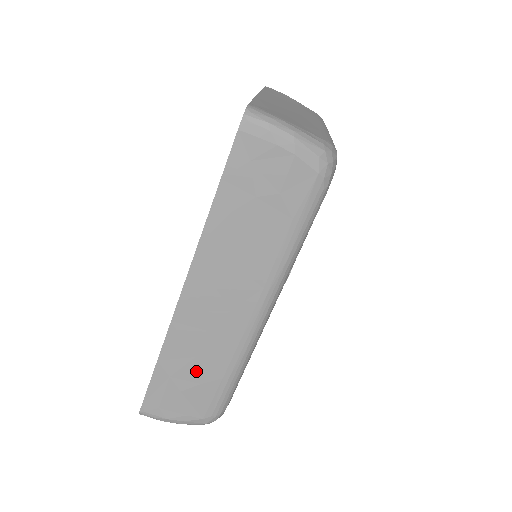
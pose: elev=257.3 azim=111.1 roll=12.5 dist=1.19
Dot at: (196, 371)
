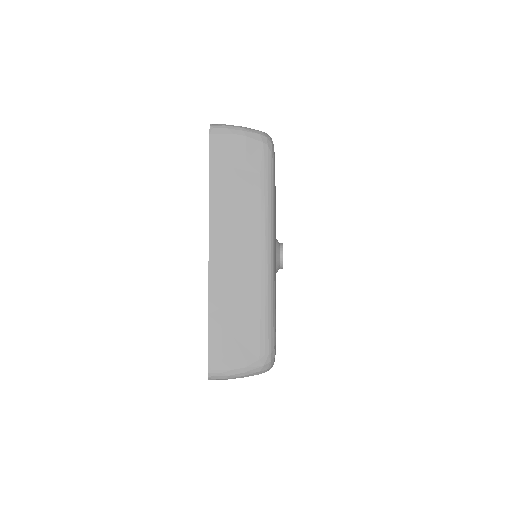
Dot at: (239, 313)
